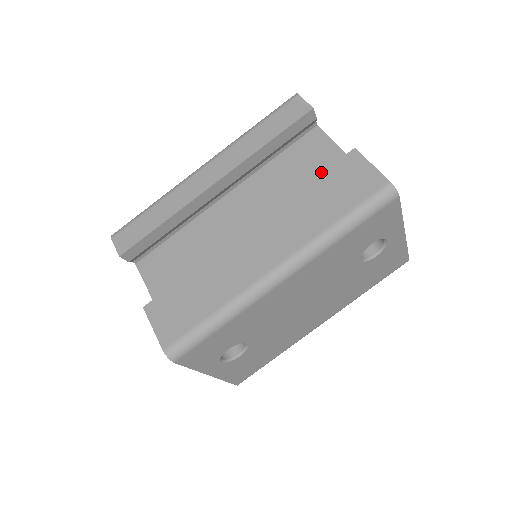
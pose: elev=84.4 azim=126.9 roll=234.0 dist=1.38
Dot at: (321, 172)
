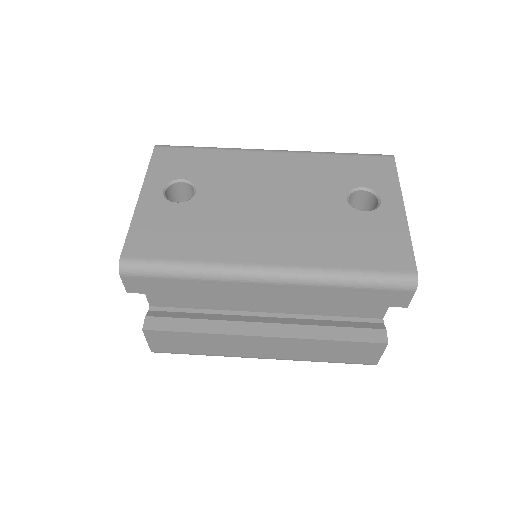
Dot at: occluded
